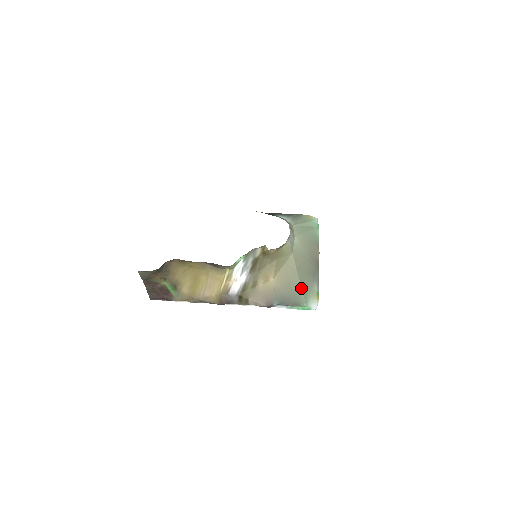
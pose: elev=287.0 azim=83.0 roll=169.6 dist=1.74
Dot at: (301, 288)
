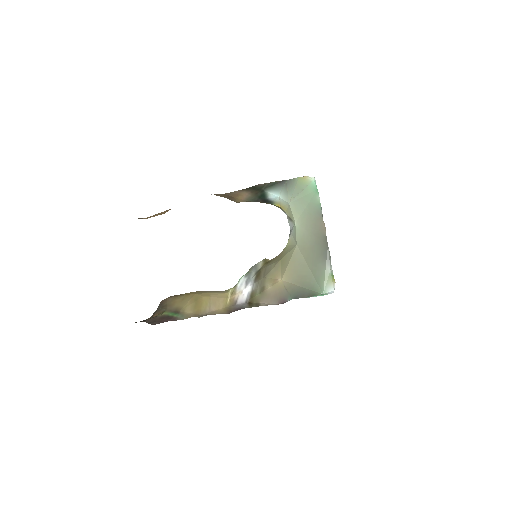
Dot at: (314, 278)
